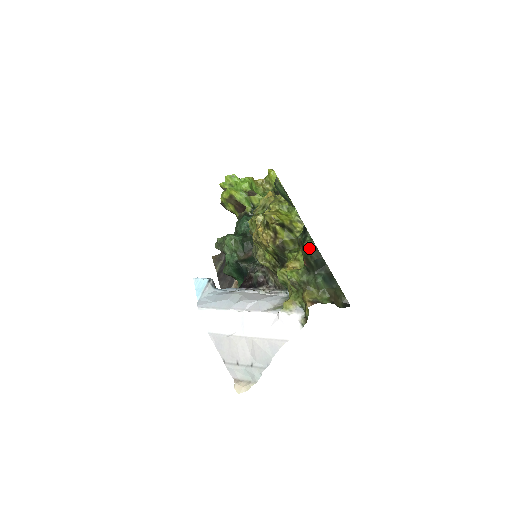
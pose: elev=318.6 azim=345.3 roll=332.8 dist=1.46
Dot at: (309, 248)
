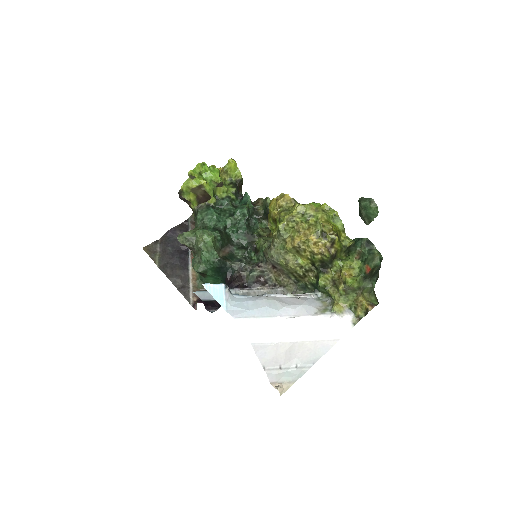
Dot at: (380, 260)
